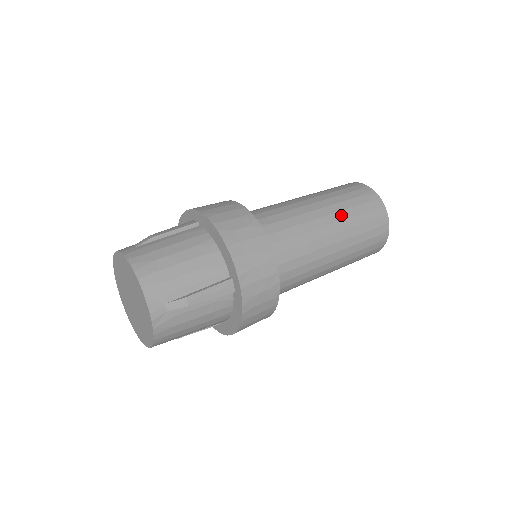
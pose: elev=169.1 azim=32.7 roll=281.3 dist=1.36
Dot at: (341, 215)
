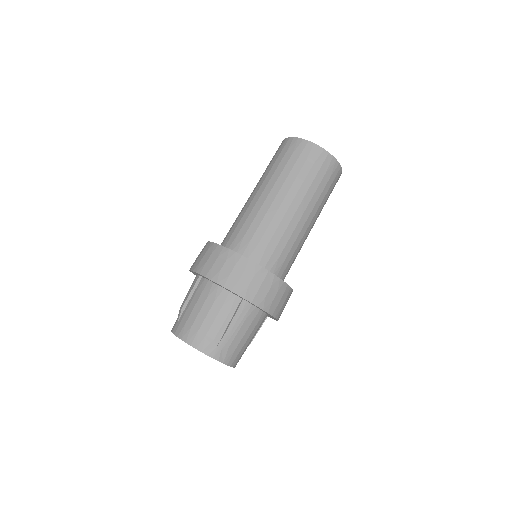
Dot at: (287, 185)
